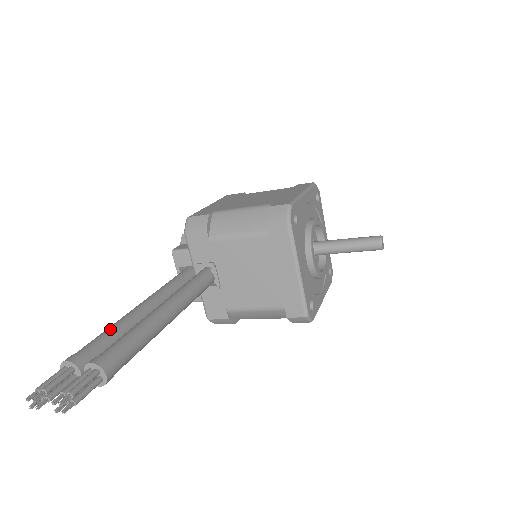
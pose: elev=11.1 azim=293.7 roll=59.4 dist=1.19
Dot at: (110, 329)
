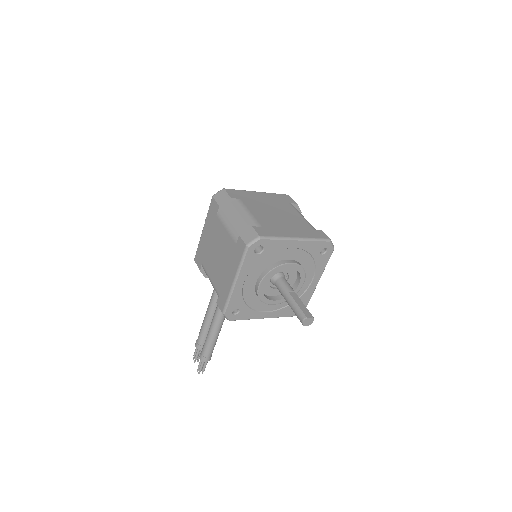
Dot at: (203, 326)
